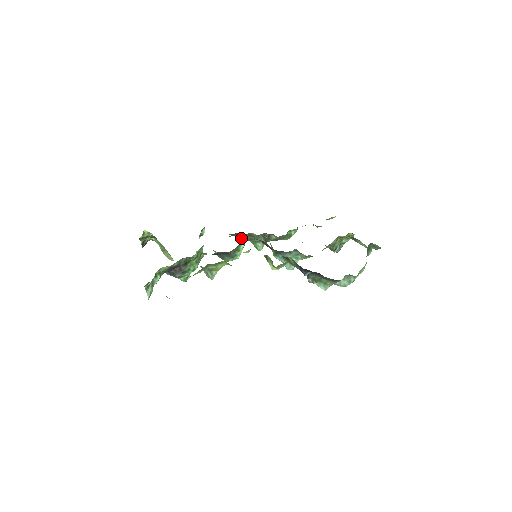
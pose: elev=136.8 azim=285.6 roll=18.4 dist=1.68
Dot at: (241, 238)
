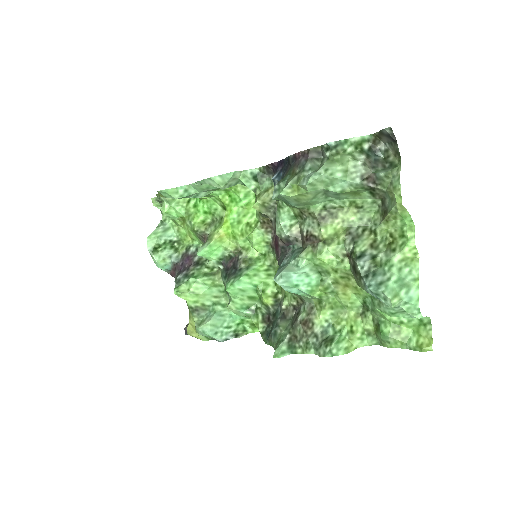
Dot at: (269, 338)
